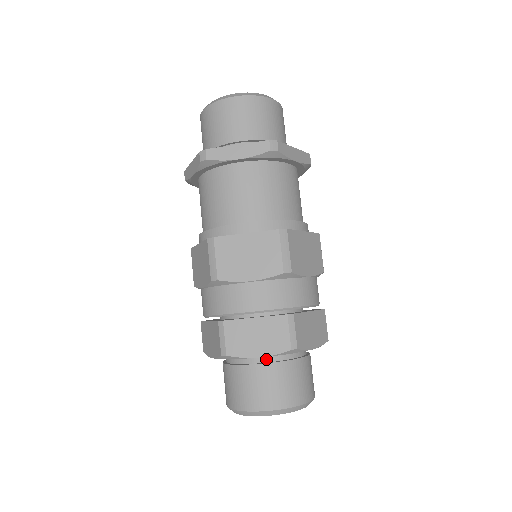
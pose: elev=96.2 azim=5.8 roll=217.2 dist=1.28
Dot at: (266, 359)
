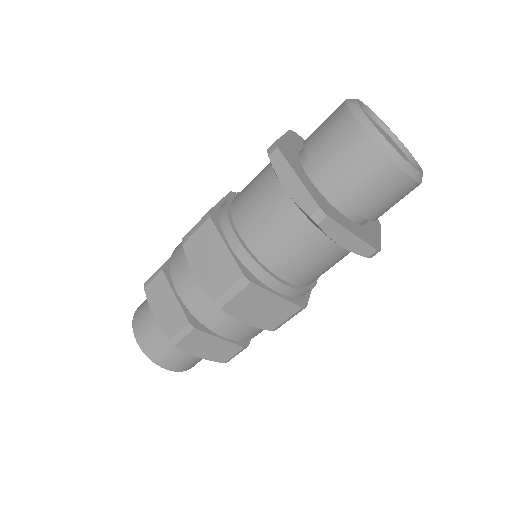
Dot at: occluded
